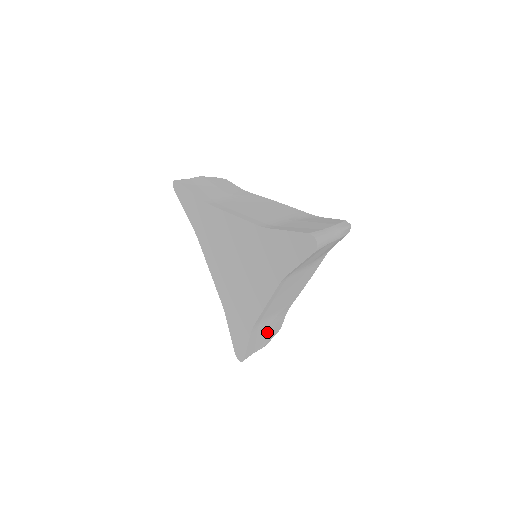
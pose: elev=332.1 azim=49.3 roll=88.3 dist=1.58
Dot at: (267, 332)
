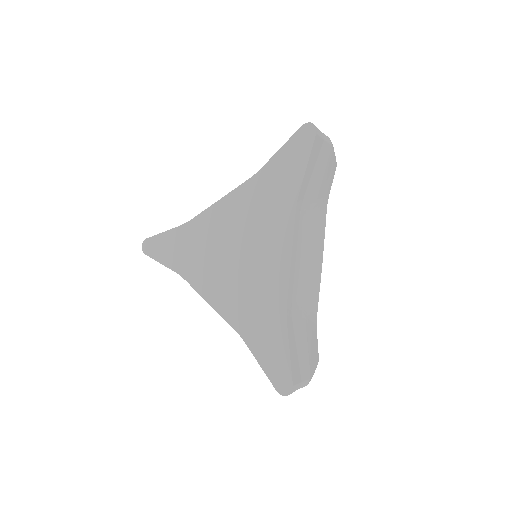
Dot at: (305, 345)
